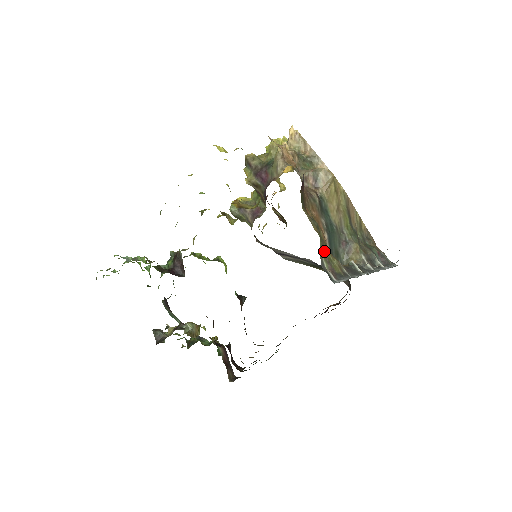
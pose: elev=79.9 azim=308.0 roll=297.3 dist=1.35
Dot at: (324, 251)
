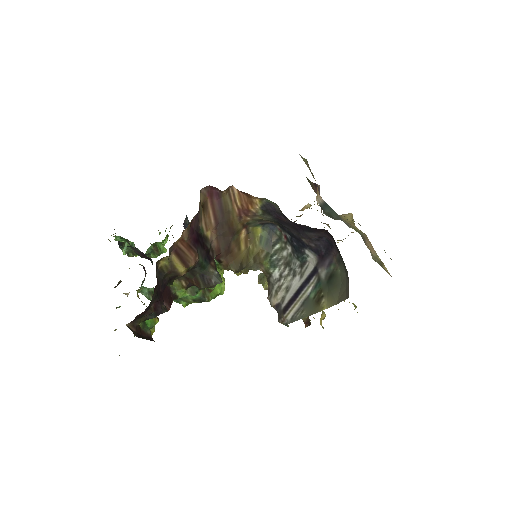
Dot at: occluded
